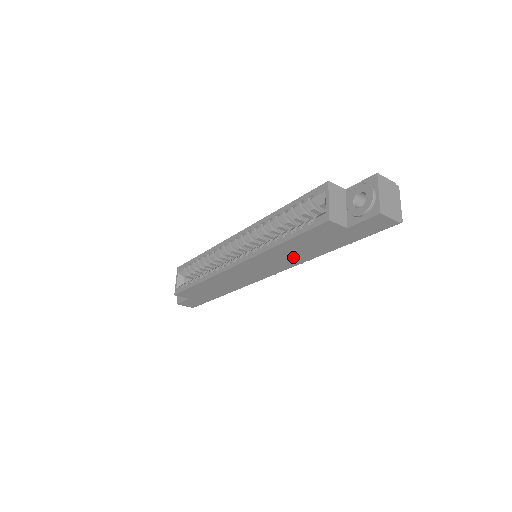
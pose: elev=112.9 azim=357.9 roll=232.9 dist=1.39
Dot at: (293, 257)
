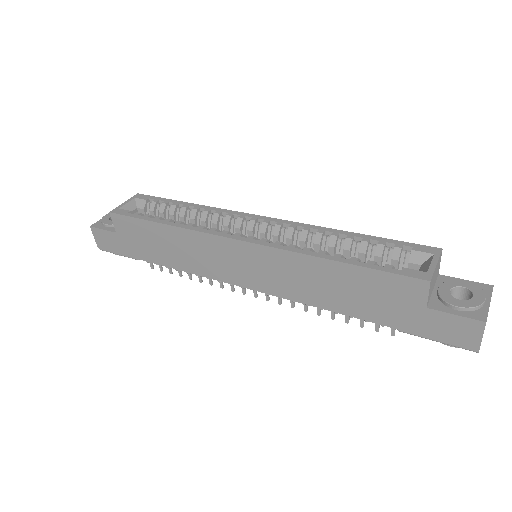
Dot at: (313, 289)
